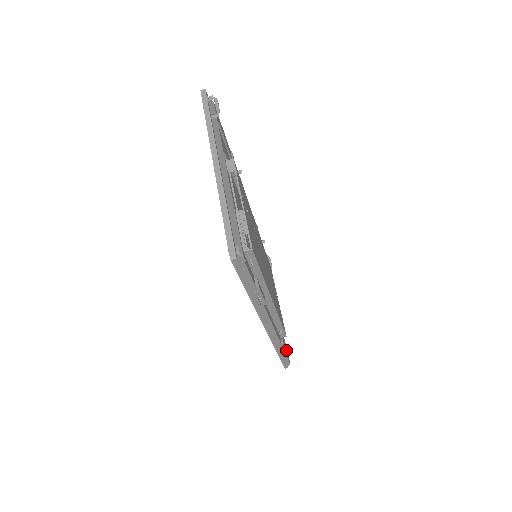
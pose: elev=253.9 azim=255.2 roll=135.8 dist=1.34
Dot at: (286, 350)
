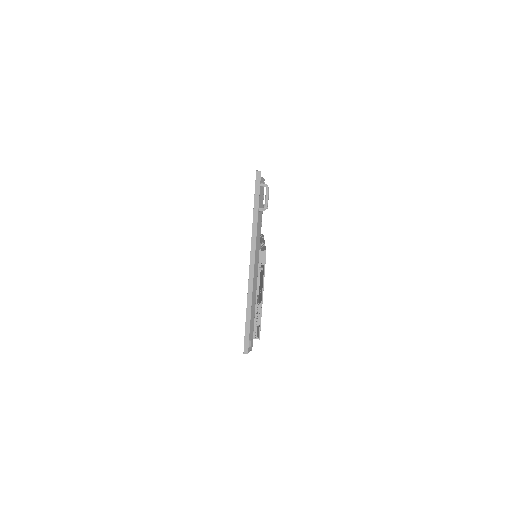
Dot at: occluded
